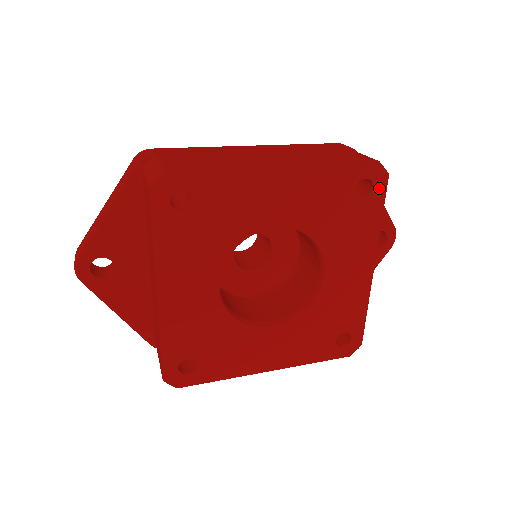
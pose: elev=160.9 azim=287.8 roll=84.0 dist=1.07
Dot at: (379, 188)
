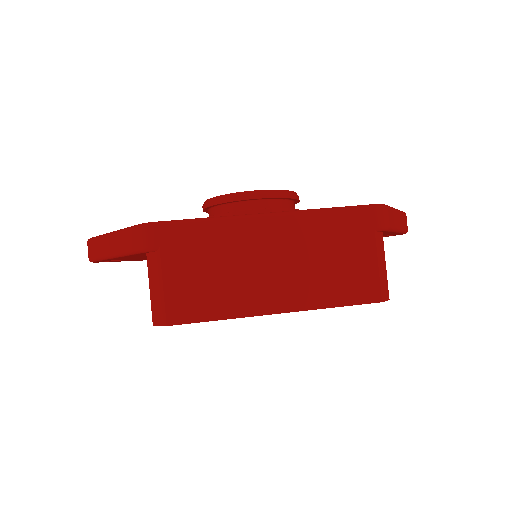
Dot at: occluded
